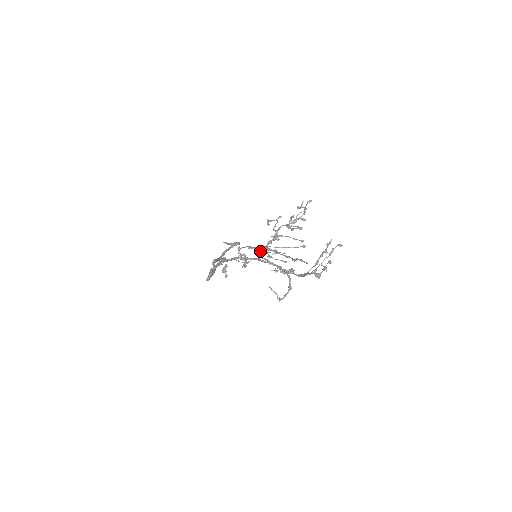
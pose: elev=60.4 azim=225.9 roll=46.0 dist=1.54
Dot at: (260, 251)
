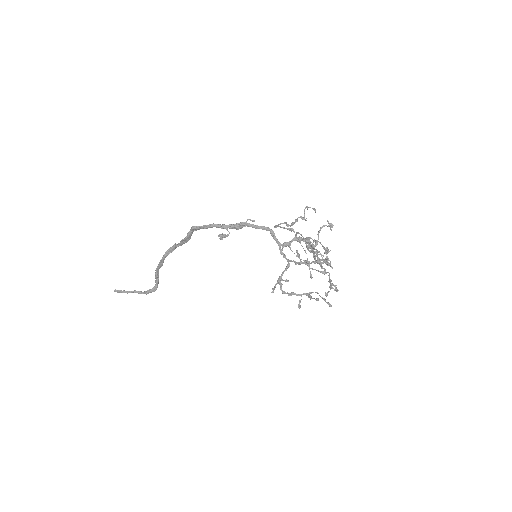
Dot at: (291, 241)
